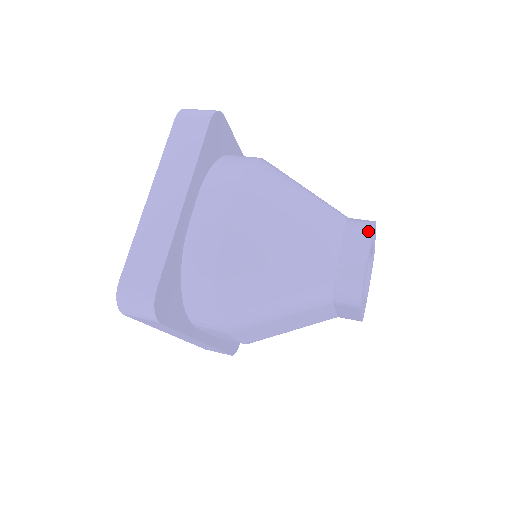
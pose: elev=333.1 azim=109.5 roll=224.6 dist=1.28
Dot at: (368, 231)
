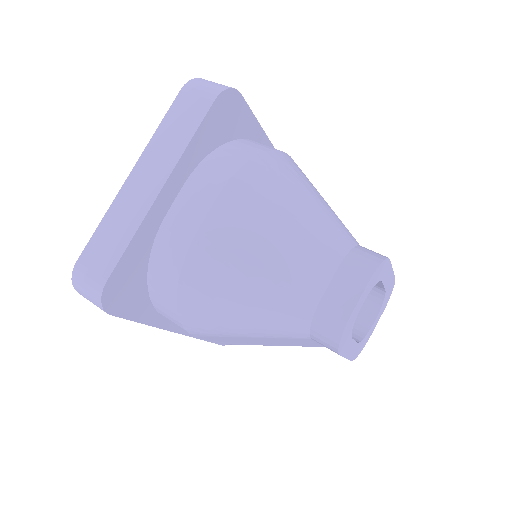
Dot at: (369, 270)
